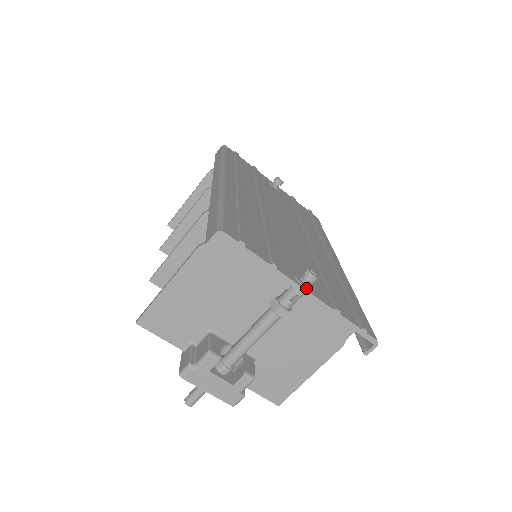
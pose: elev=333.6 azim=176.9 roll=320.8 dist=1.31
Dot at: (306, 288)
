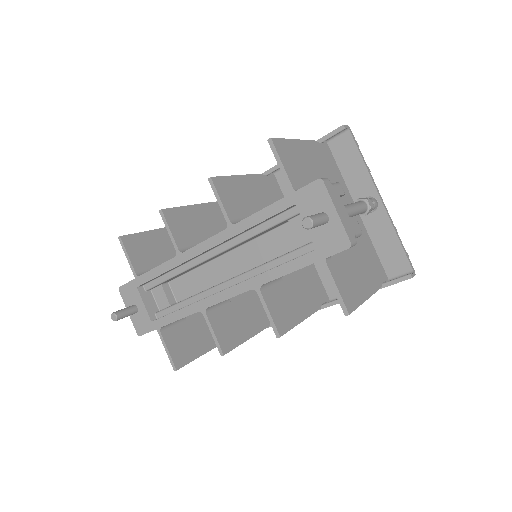
Dot at: (381, 200)
